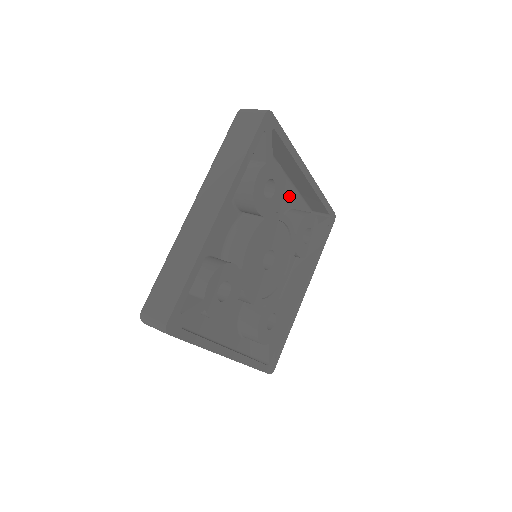
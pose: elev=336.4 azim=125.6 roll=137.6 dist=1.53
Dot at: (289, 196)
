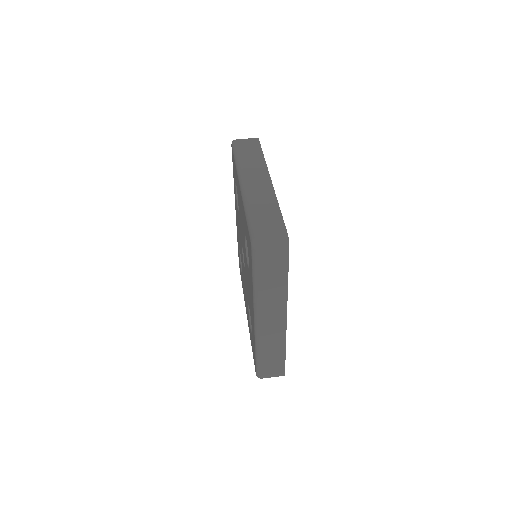
Dot at: occluded
